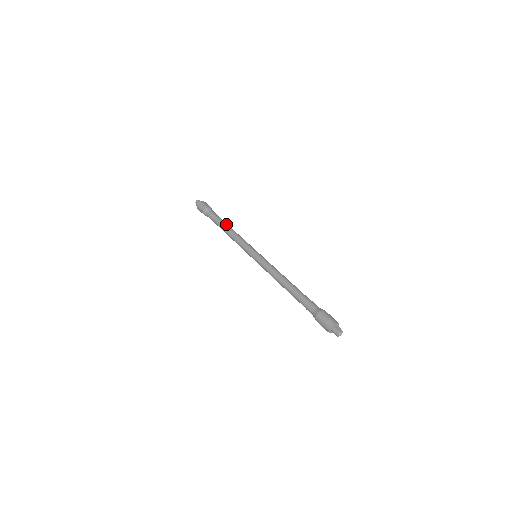
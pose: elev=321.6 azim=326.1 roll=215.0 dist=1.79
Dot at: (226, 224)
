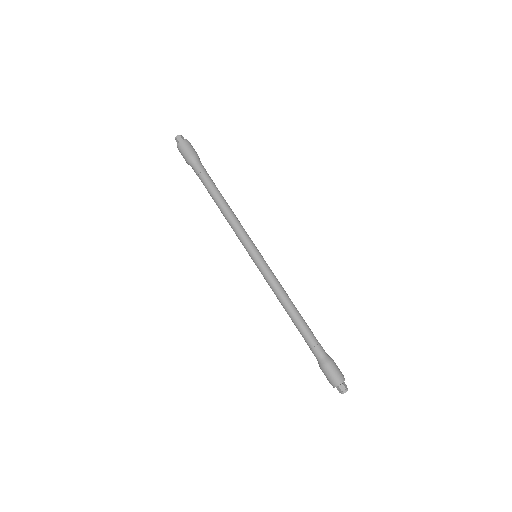
Dot at: (217, 194)
